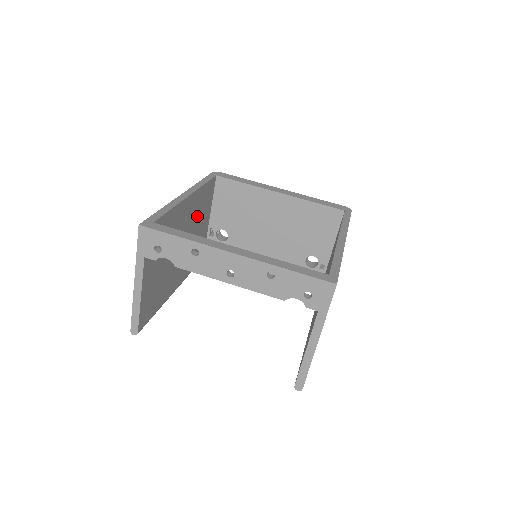
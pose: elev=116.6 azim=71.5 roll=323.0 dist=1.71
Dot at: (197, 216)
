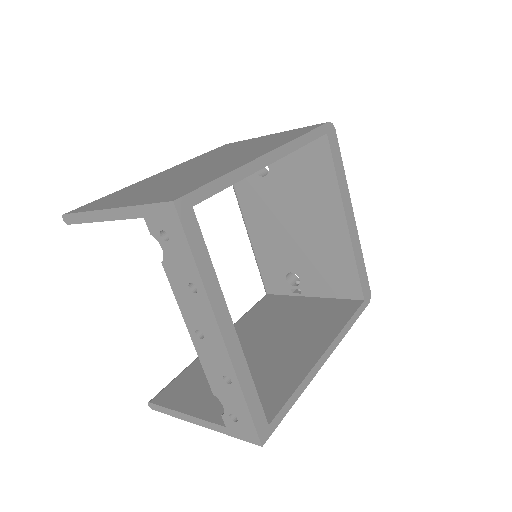
Dot at: occluded
